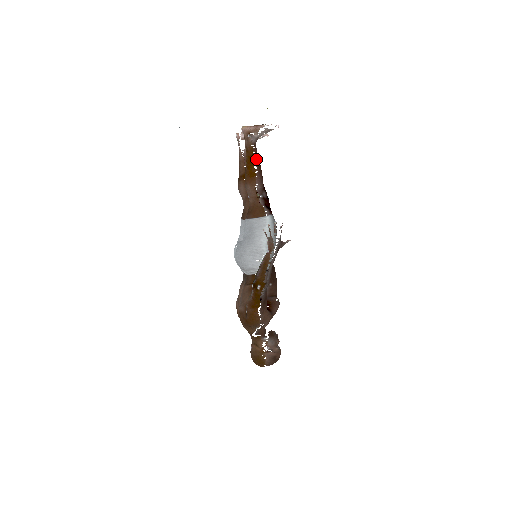
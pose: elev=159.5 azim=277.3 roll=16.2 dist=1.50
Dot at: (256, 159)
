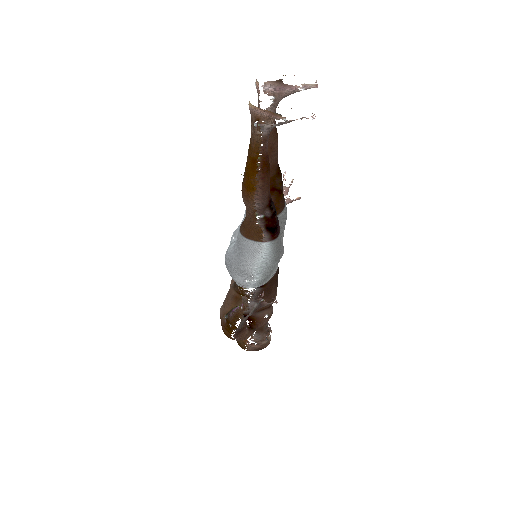
Dot at: (261, 166)
